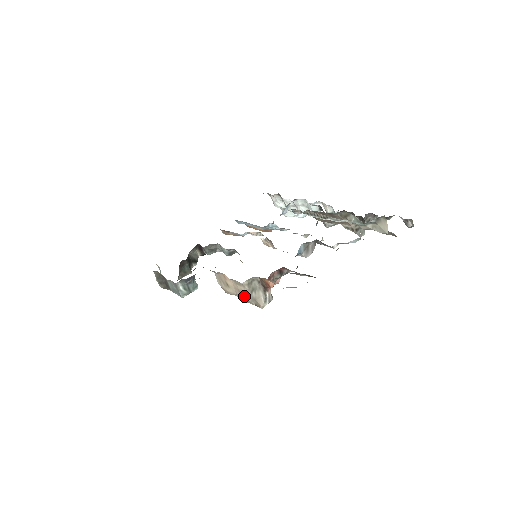
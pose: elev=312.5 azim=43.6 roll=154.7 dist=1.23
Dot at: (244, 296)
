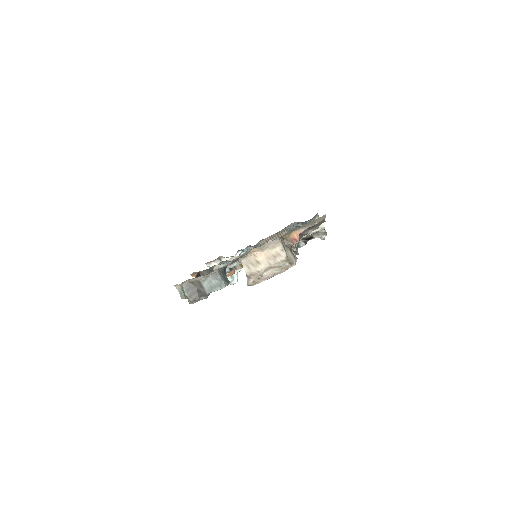
Dot at: (280, 257)
